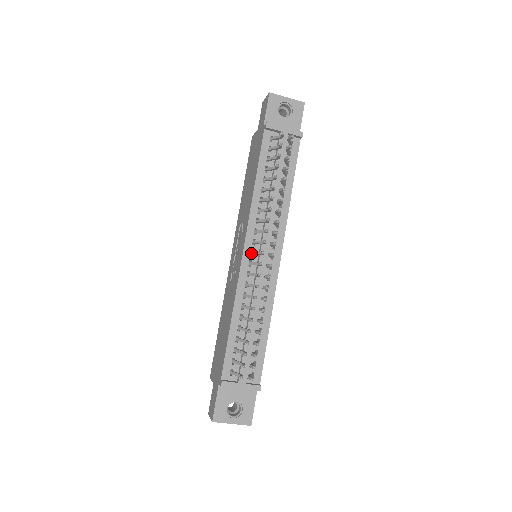
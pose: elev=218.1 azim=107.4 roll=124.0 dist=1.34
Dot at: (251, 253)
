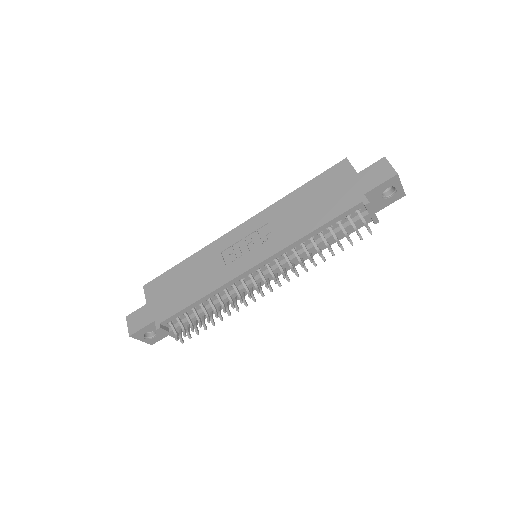
Dot at: (258, 270)
